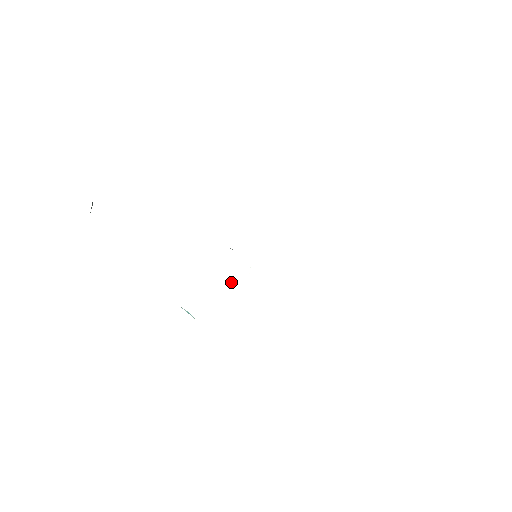
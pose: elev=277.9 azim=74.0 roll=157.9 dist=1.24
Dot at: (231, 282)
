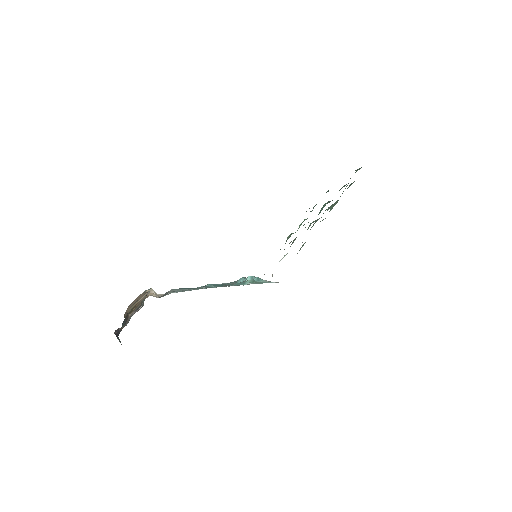
Dot at: occluded
